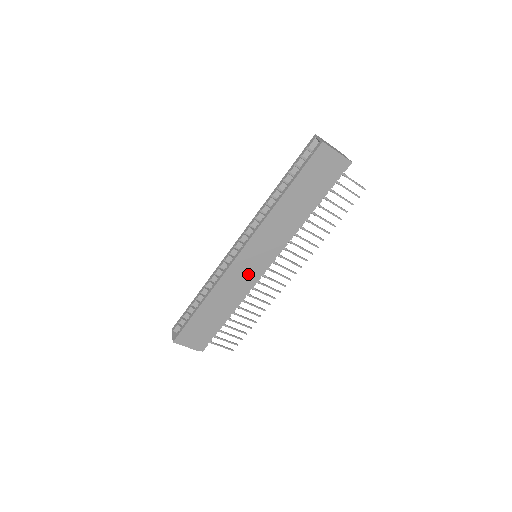
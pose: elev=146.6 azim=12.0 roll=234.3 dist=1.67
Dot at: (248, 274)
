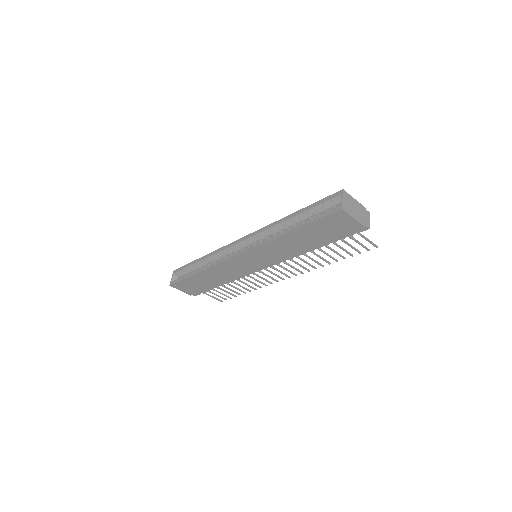
Dot at: (244, 268)
